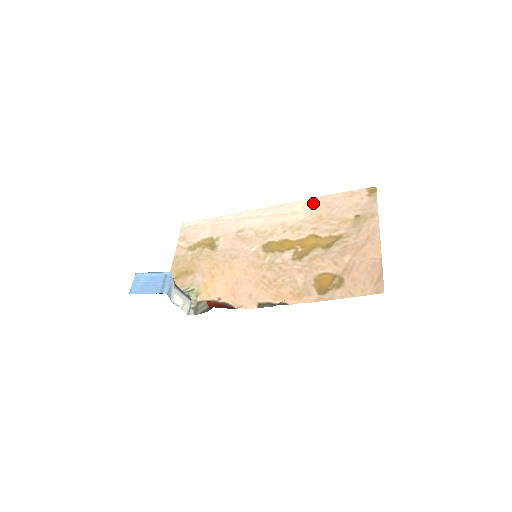
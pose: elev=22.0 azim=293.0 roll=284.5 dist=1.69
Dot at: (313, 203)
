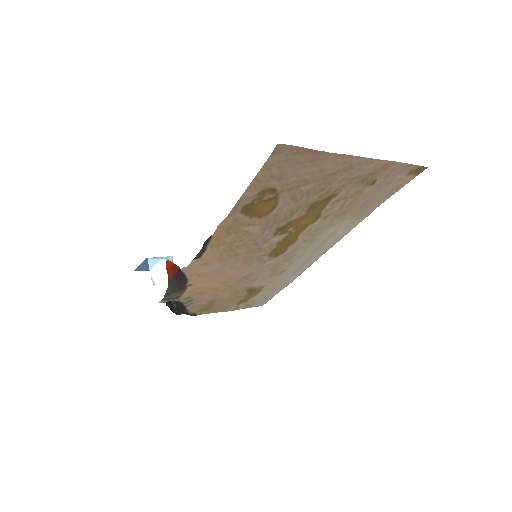
Dot at: (357, 219)
